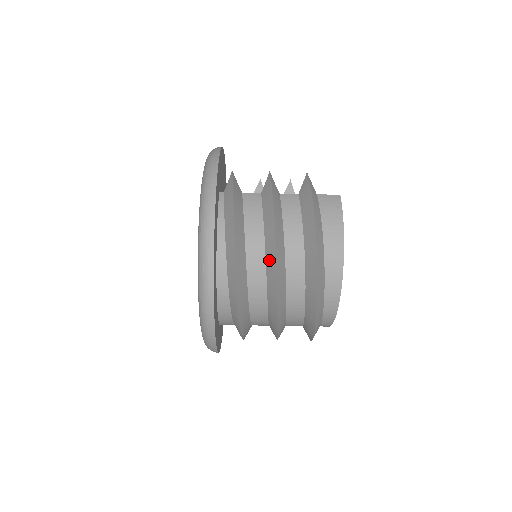
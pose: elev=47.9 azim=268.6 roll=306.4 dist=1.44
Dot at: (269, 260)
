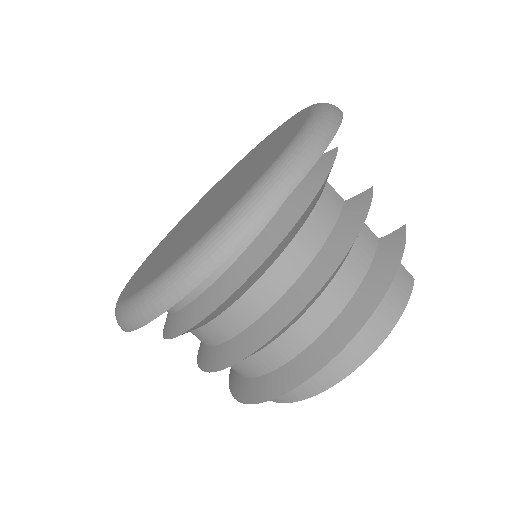
Dot at: (301, 287)
